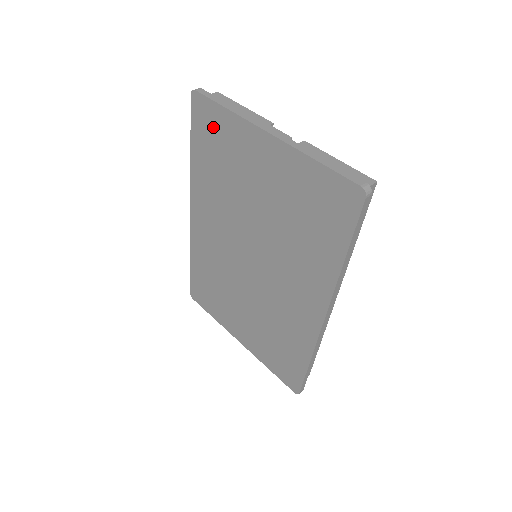
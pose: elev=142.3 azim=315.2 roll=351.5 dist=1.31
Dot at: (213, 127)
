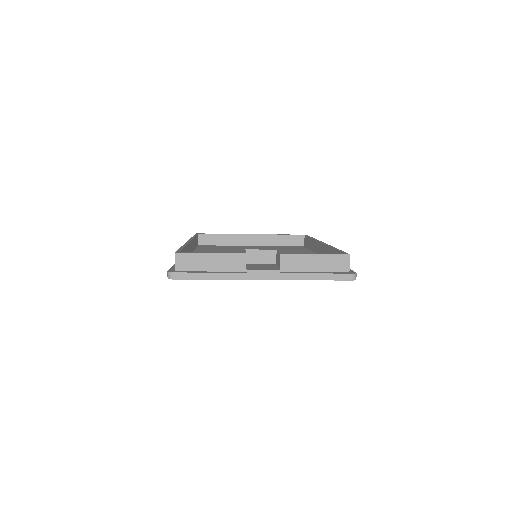
Dot at: occluded
